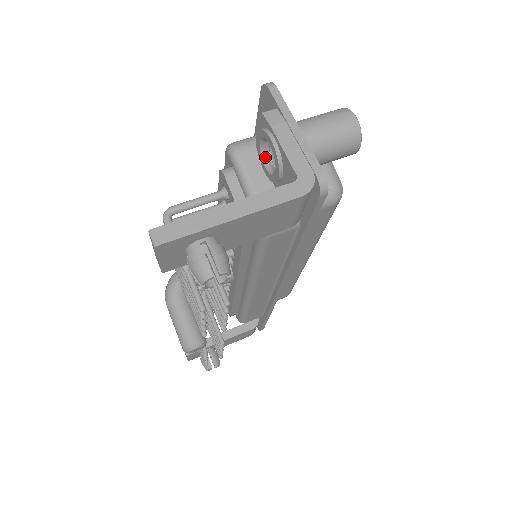
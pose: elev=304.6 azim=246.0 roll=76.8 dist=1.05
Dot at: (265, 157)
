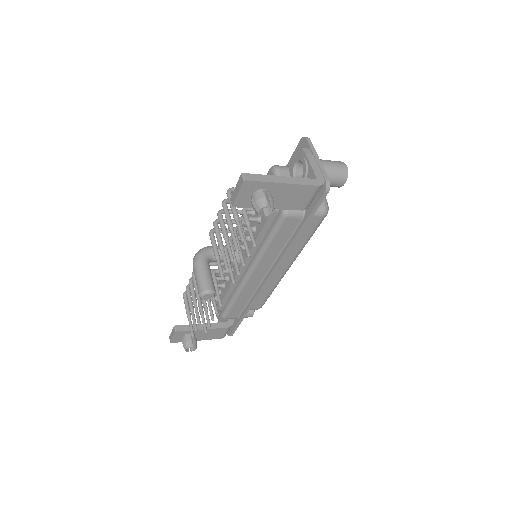
Dot at: (295, 173)
